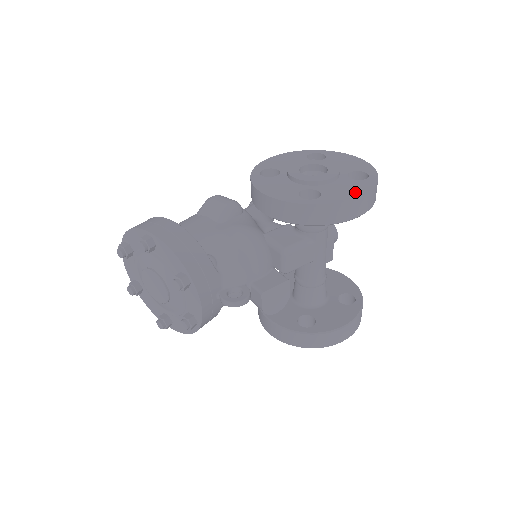
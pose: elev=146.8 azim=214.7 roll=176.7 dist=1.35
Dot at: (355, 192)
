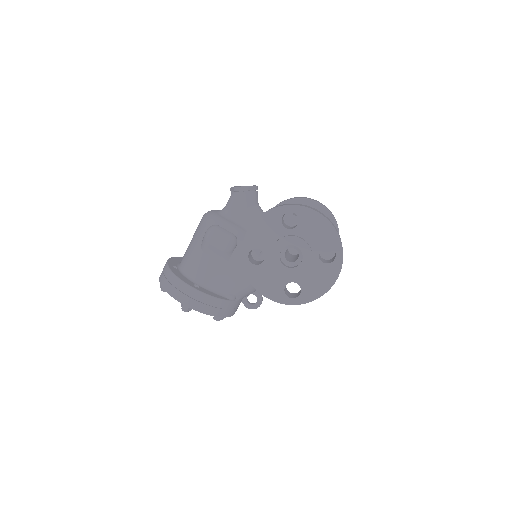
Dot at: (325, 284)
